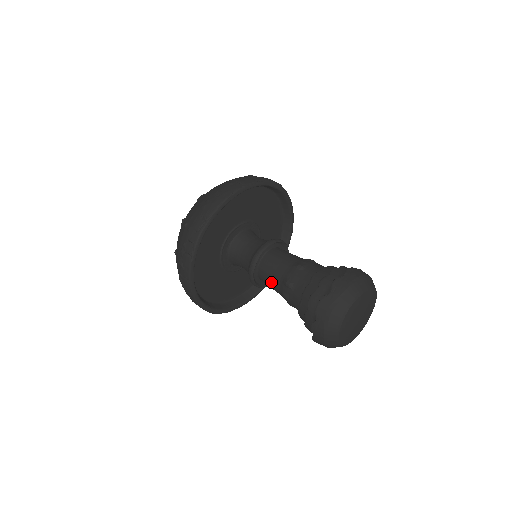
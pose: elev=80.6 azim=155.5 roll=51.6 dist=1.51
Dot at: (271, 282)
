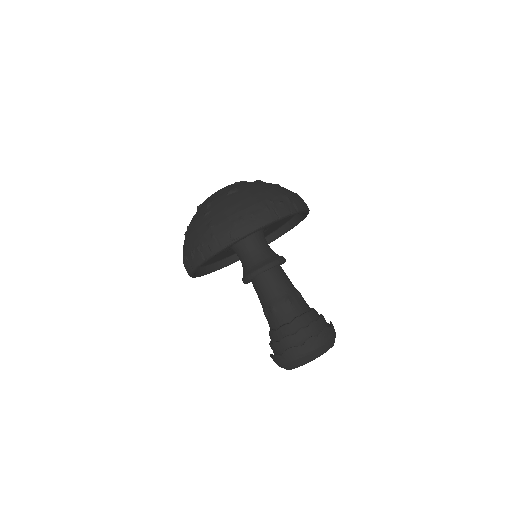
Dot at: (259, 294)
